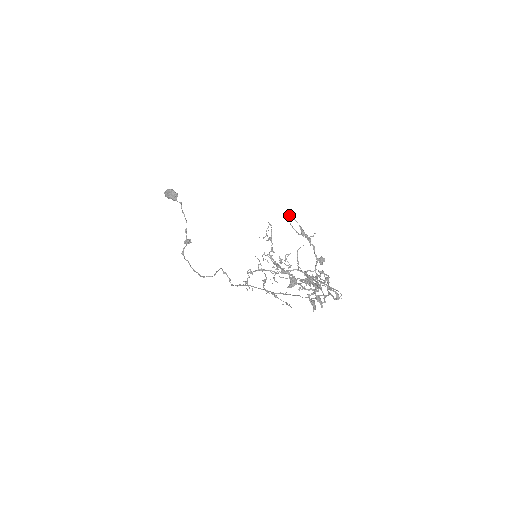
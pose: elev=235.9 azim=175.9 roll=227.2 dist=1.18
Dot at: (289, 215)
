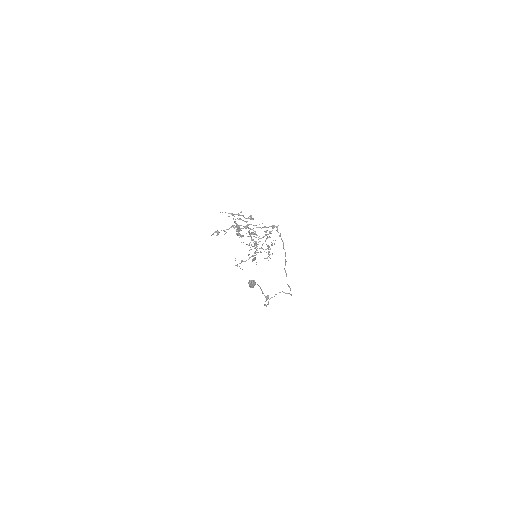
Dot at: occluded
